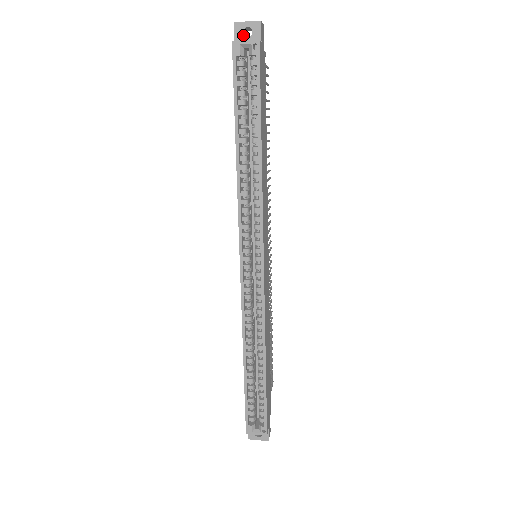
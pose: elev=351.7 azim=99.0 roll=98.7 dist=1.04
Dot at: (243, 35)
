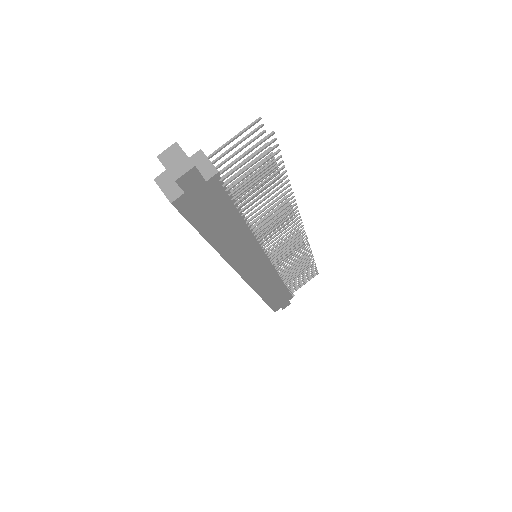
Dot at: occluded
